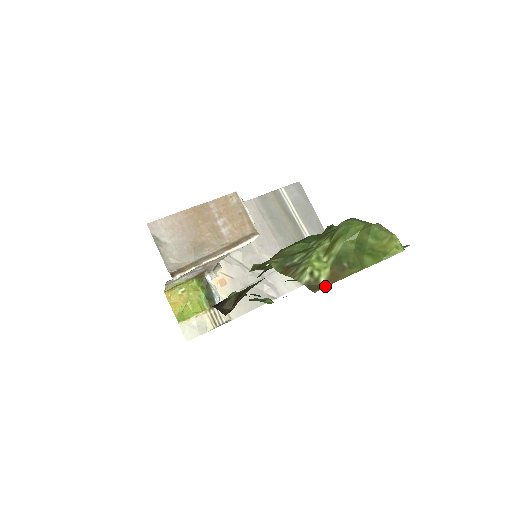
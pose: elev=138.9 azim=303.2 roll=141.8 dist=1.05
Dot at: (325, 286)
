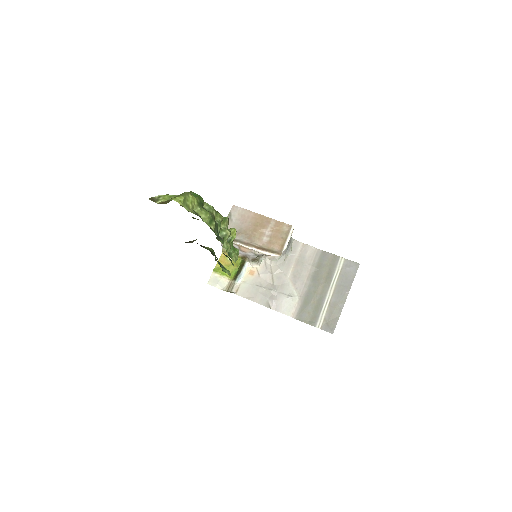
Dot at: (157, 203)
